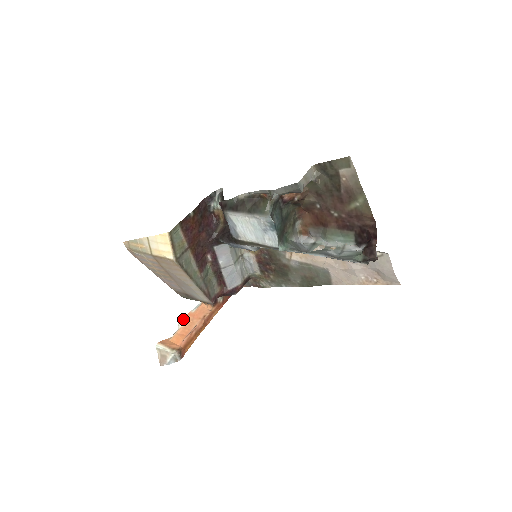
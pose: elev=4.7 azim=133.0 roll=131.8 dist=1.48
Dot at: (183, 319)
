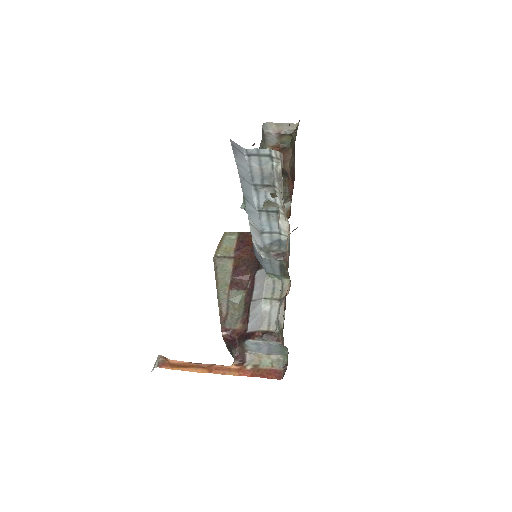
Dot at: occluded
